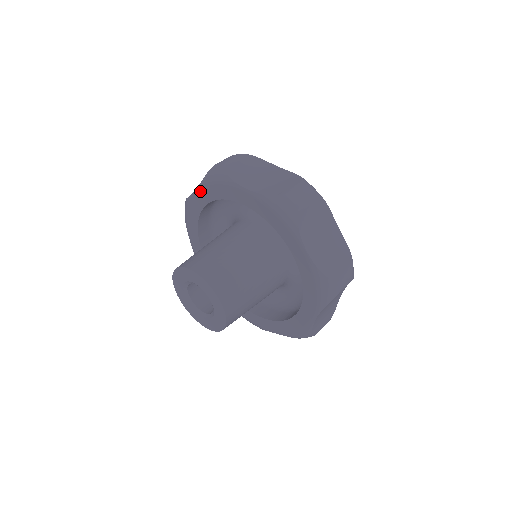
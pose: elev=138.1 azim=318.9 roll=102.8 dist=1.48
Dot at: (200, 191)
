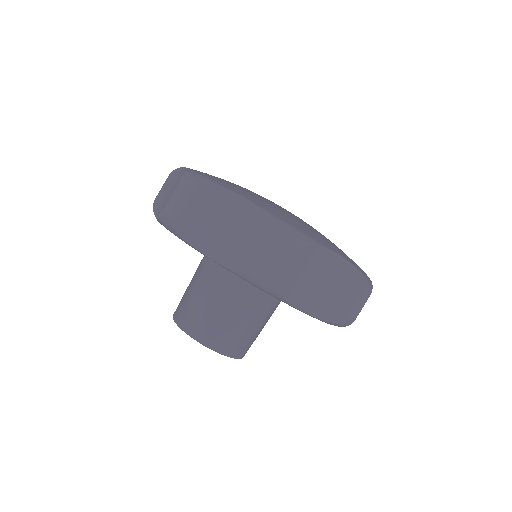
Dot at: occluded
